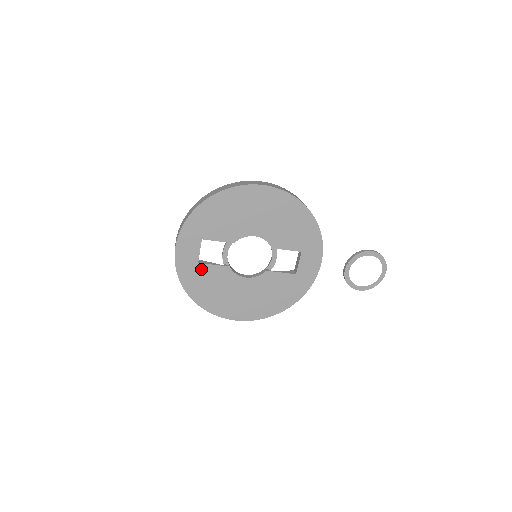
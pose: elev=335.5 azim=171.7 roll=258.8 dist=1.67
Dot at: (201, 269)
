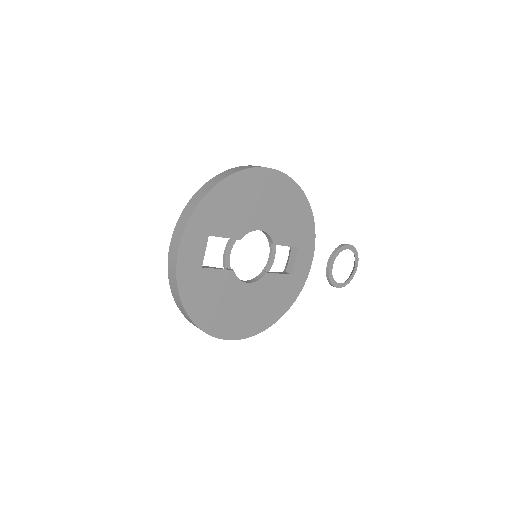
Dot at: (204, 276)
